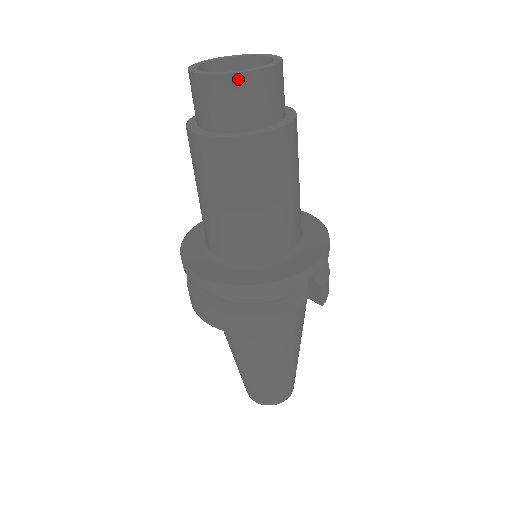
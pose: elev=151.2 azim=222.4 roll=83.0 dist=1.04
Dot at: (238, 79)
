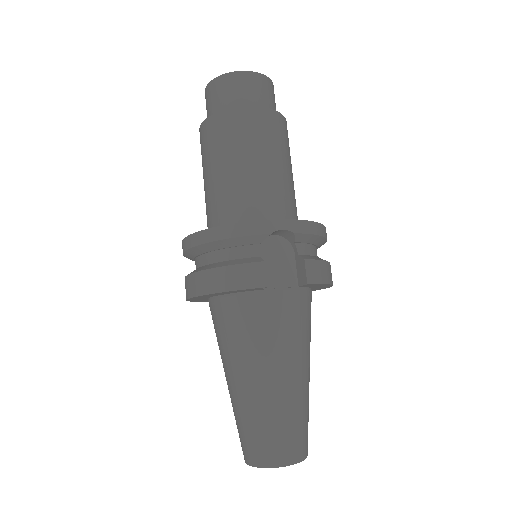
Dot at: (227, 77)
